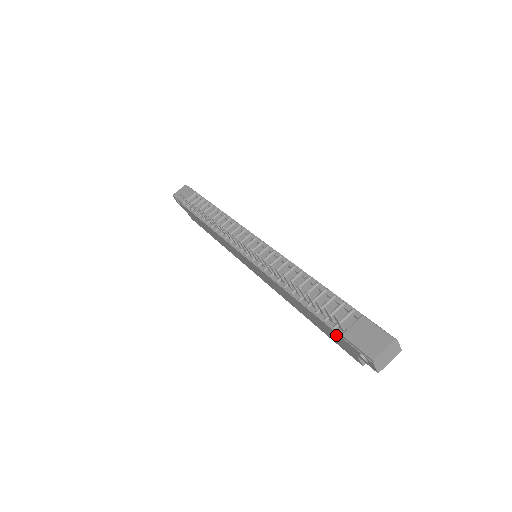
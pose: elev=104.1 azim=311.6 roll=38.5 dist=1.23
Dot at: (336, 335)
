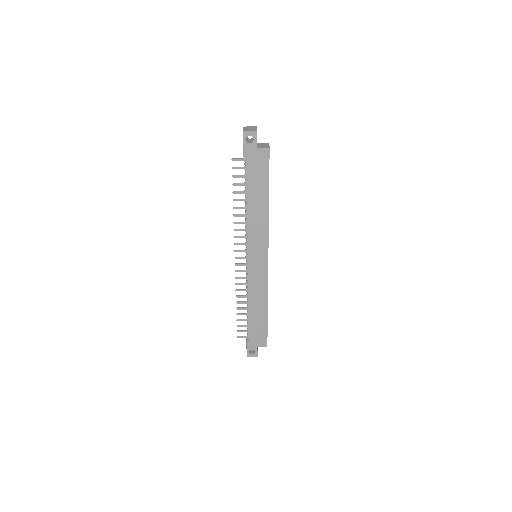
Dot at: (250, 164)
